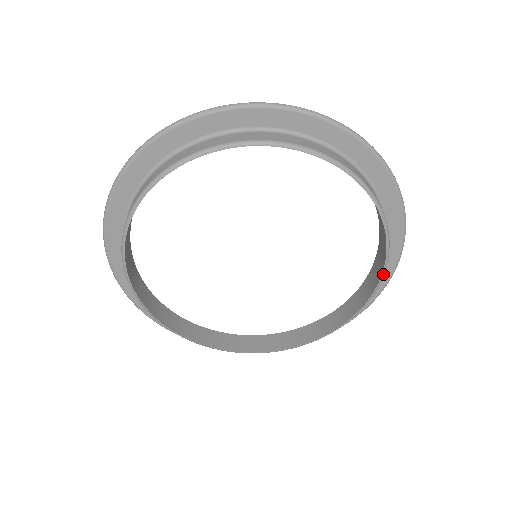
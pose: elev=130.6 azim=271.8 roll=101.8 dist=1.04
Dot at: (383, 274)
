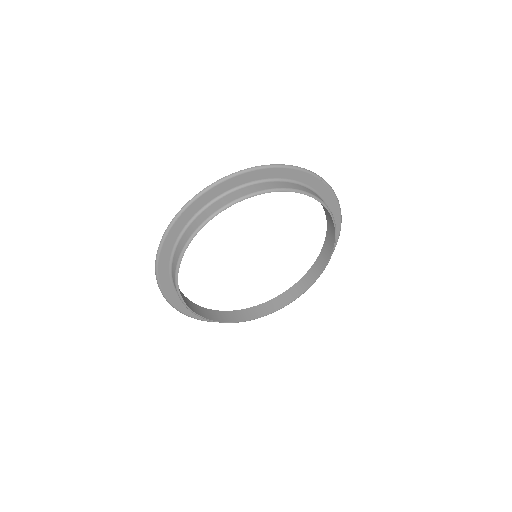
Dot at: occluded
